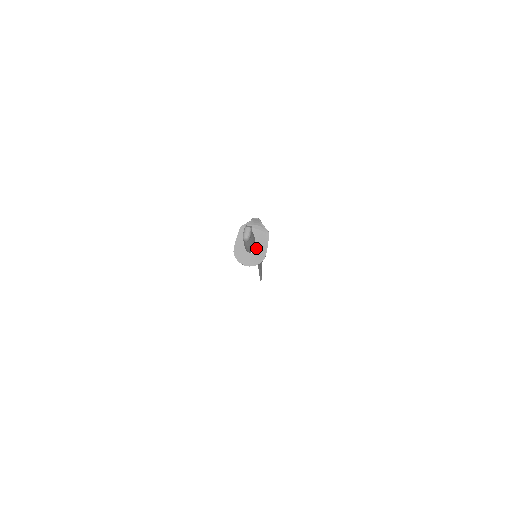
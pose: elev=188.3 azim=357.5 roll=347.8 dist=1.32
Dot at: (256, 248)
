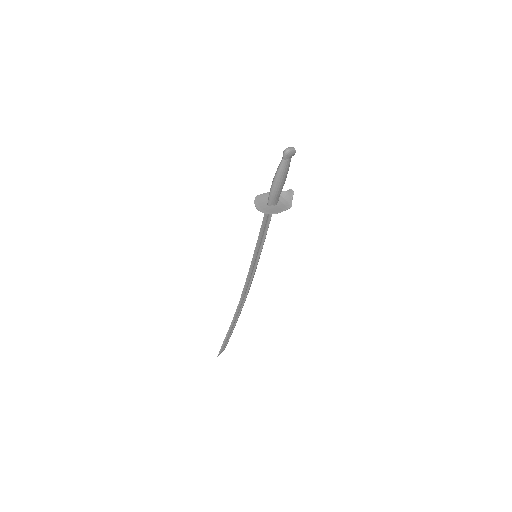
Dot at: (274, 207)
